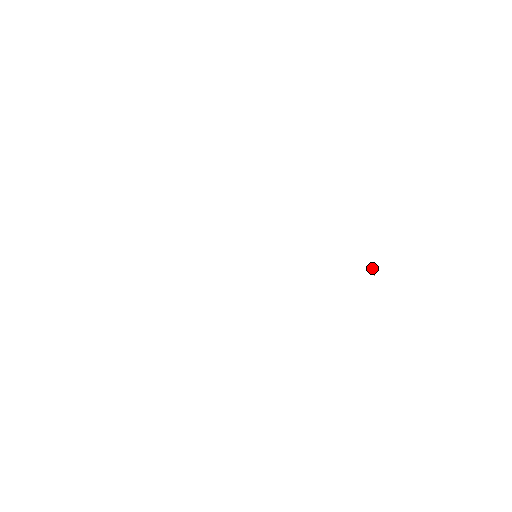
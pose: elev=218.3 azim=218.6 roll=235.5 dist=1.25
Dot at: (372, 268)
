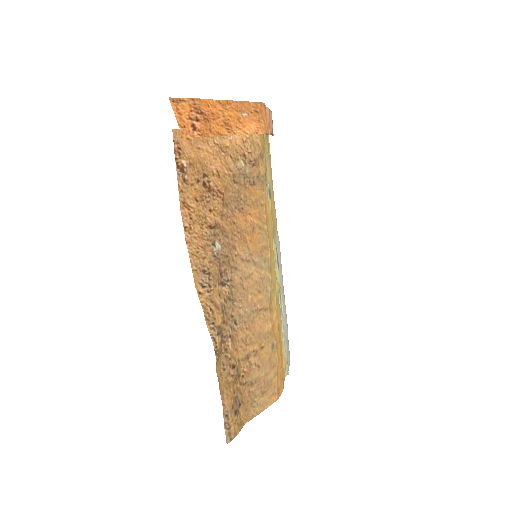
Dot at: (179, 129)
